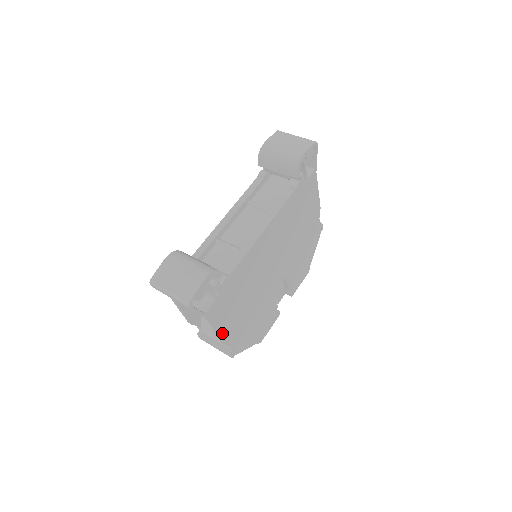
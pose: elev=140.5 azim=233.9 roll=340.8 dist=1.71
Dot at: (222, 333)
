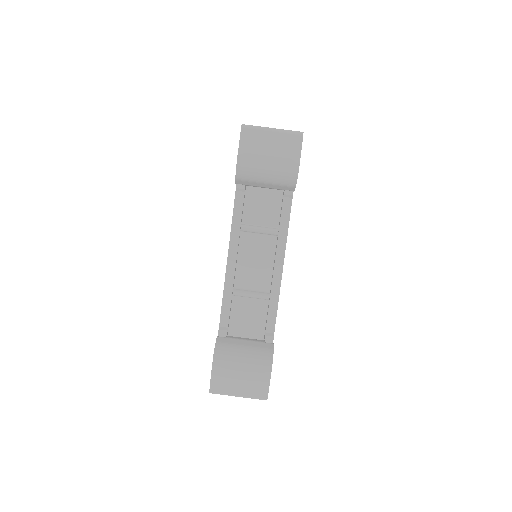
Dot at: occluded
